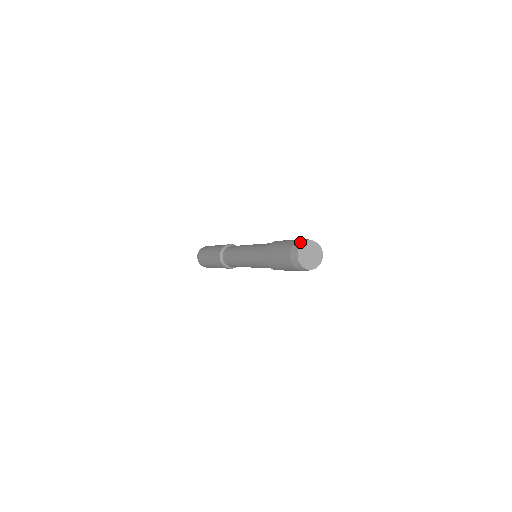
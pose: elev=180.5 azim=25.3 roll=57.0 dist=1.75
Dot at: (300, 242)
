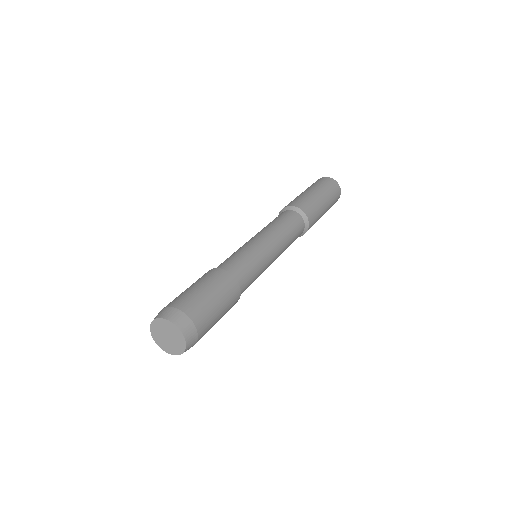
Dot at: (160, 313)
